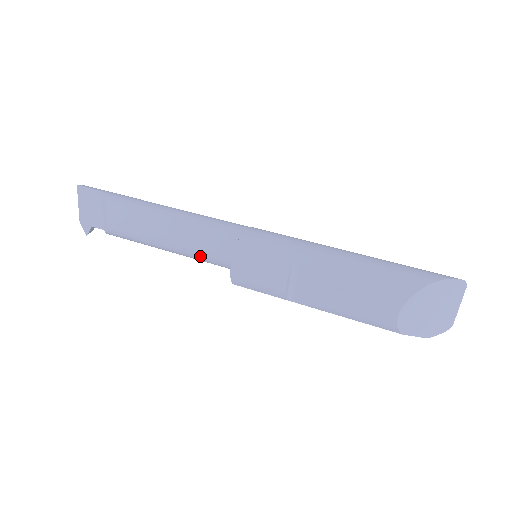
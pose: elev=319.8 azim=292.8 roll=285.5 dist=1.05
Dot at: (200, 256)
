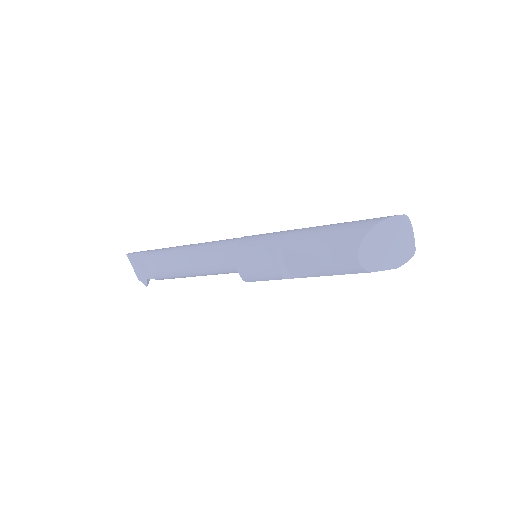
Dot at: (217, 271)
